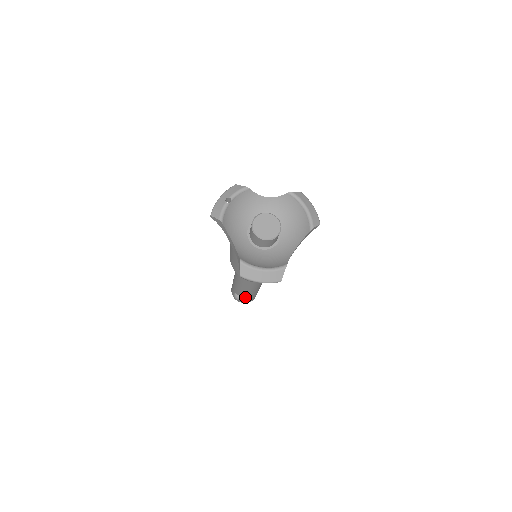
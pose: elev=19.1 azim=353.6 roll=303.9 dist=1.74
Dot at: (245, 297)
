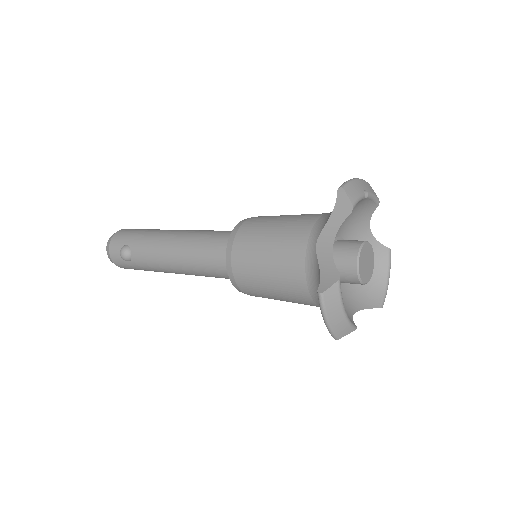
Dot at: (137, 263)
